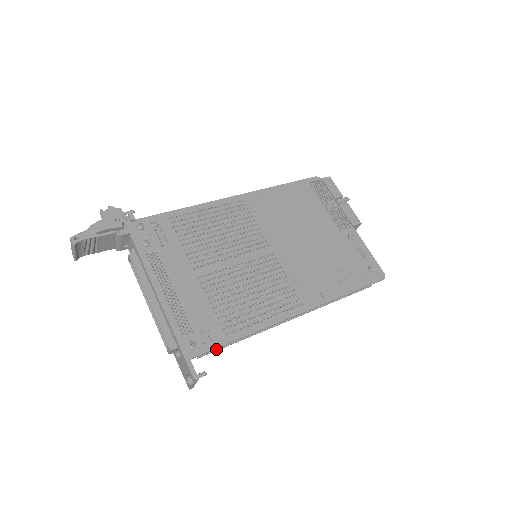
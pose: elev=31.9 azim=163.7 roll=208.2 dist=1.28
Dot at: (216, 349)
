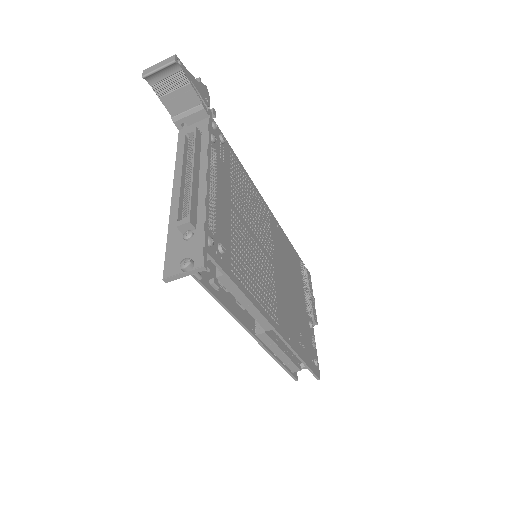
Dot at: occluded
